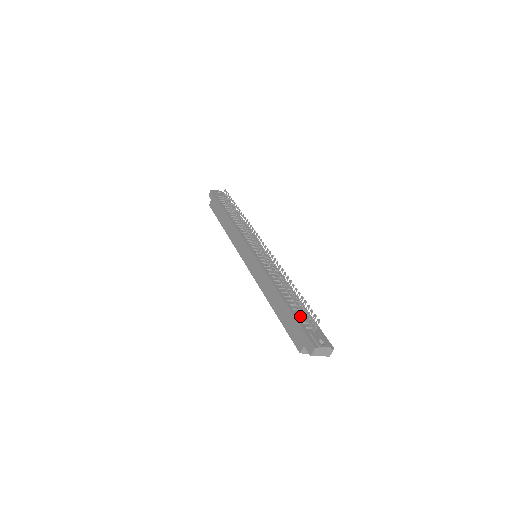
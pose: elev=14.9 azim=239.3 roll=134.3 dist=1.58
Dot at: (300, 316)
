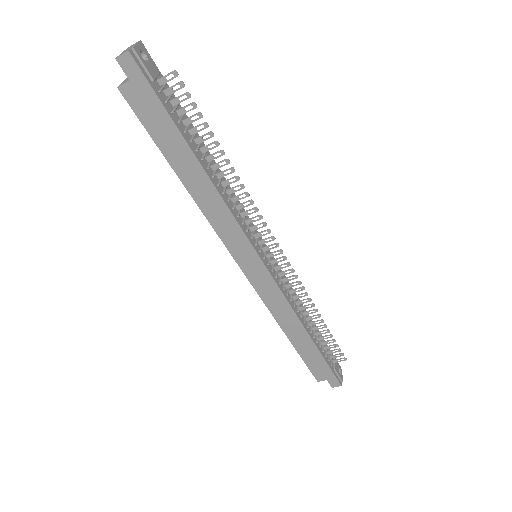
Dot at: (324, 352)
